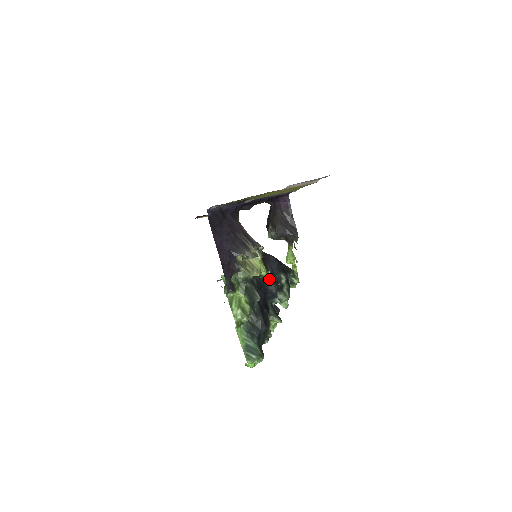
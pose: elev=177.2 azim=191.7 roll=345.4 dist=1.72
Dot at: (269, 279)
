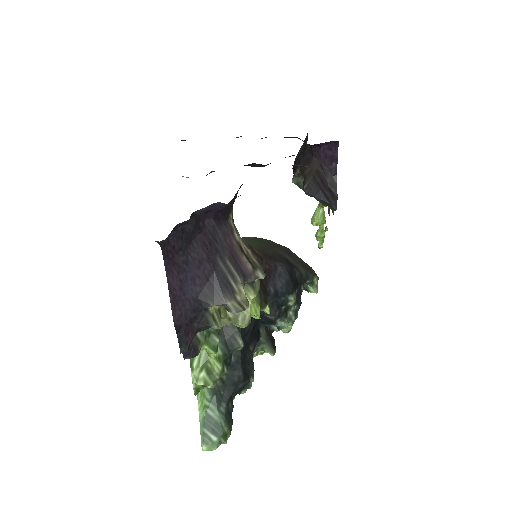
Dot at: occluded
